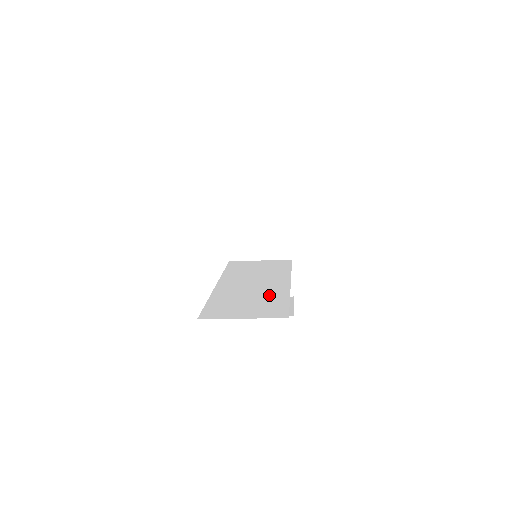
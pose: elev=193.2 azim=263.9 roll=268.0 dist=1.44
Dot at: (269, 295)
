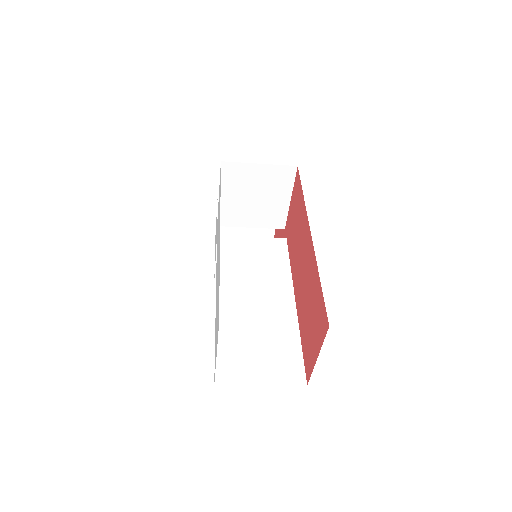
Dot at: (278, 330)
